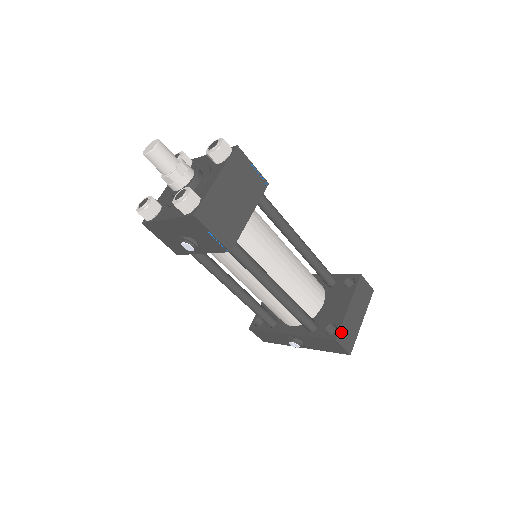
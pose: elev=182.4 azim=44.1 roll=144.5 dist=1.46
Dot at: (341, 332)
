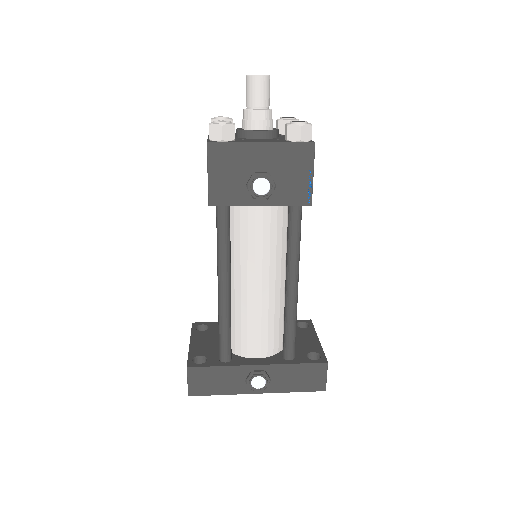
Dot at: occluded
